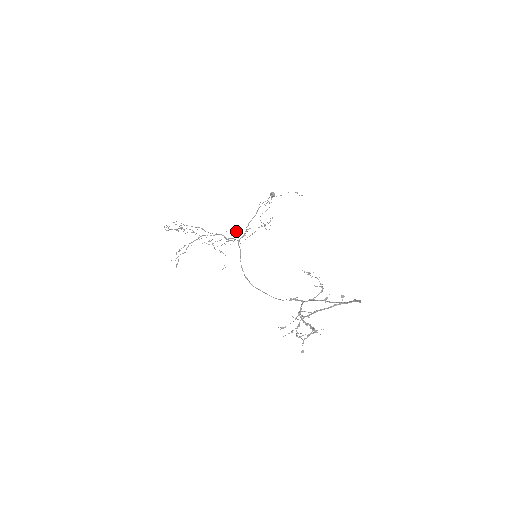
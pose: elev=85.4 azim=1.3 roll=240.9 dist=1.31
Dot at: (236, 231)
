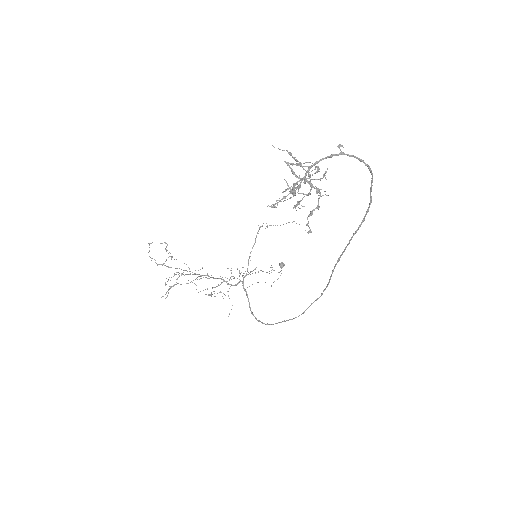
Dot at: occluded
